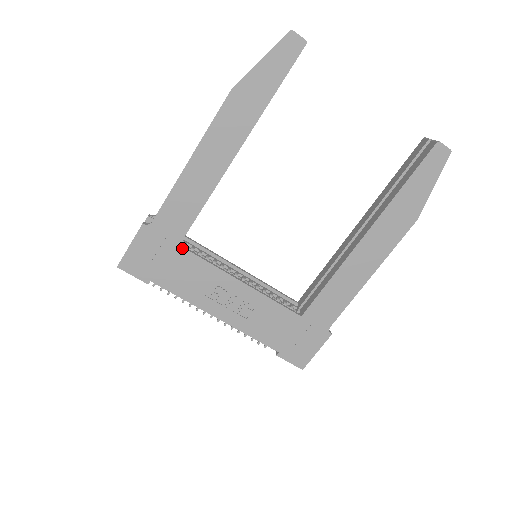
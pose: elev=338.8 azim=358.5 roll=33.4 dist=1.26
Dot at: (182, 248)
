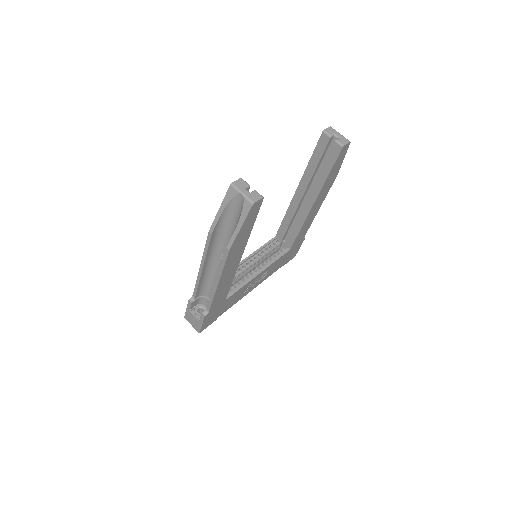
Dot at: (227, 299)
